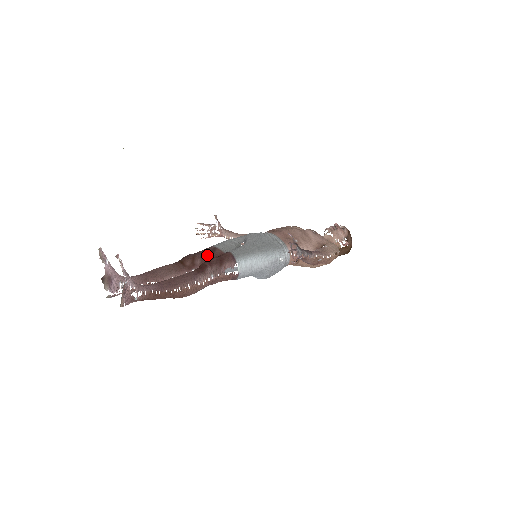
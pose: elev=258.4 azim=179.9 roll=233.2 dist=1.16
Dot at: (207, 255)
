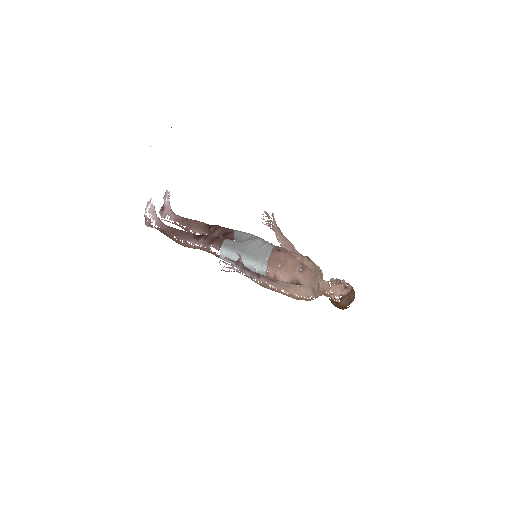
Dot at: (224, 233)
